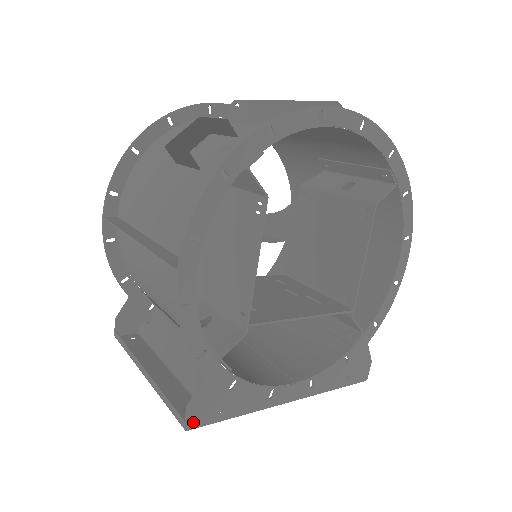
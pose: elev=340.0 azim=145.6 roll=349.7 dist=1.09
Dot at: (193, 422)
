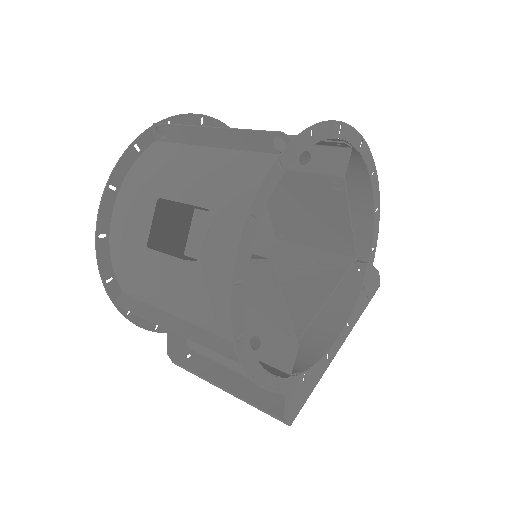
Dot at: (292, 418)
